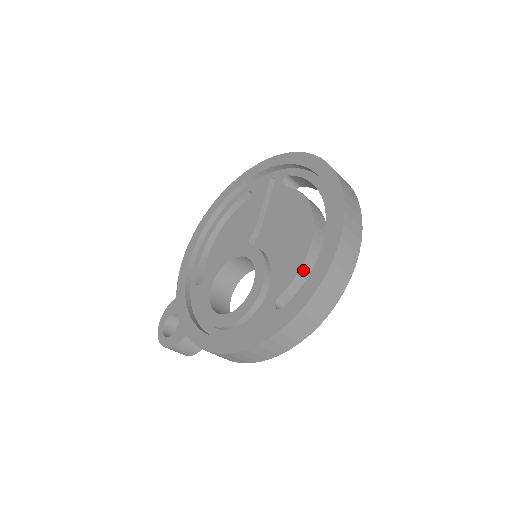
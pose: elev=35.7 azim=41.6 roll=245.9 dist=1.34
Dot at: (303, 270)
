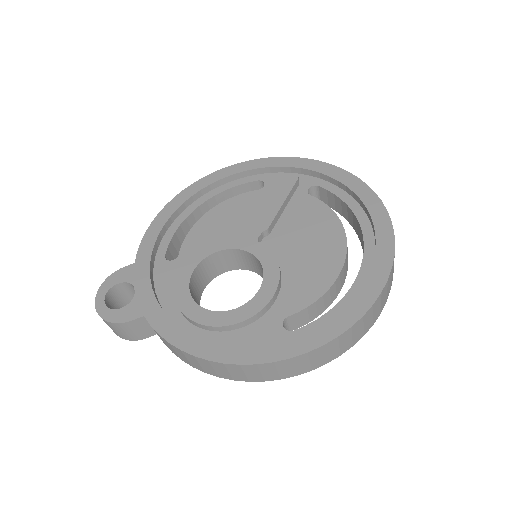
Dot at: (324, 296)
